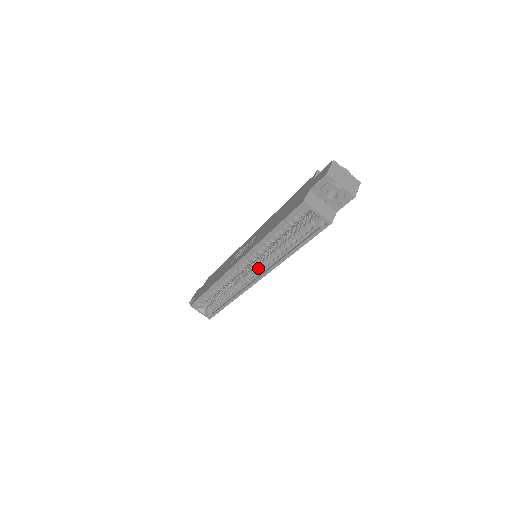
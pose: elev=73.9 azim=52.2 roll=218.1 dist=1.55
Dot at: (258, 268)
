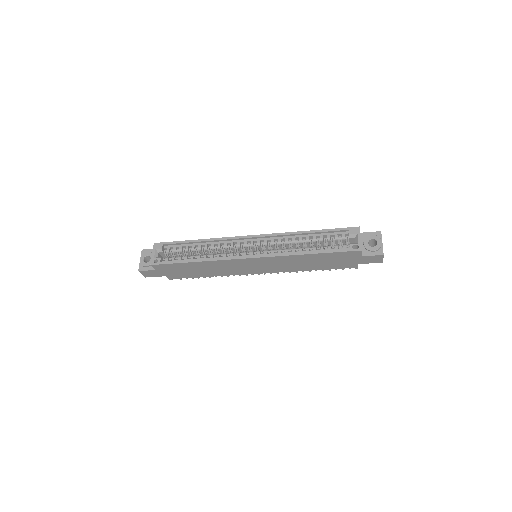
Dot at: (261, 252)
